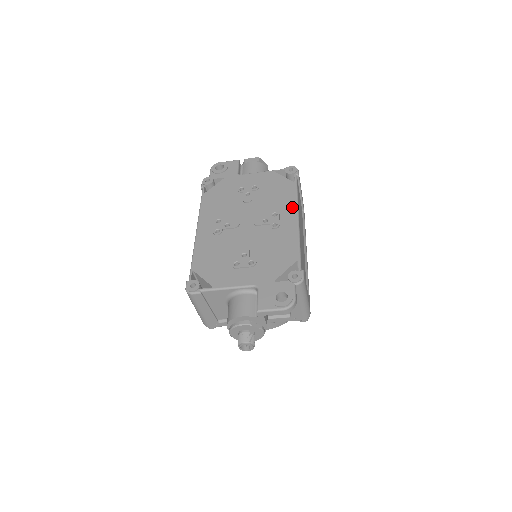
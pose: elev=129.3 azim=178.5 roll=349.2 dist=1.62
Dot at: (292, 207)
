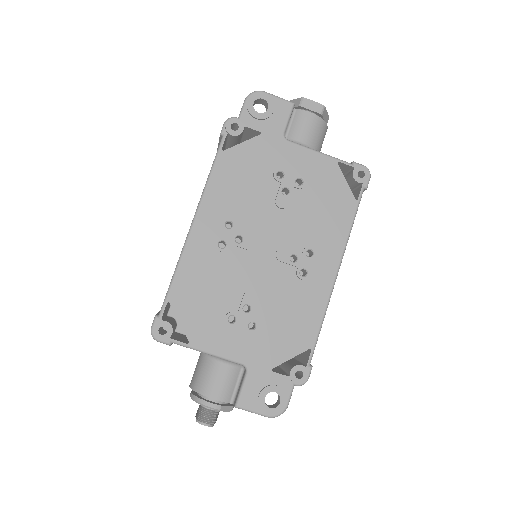
Dot at: (337, 250)
